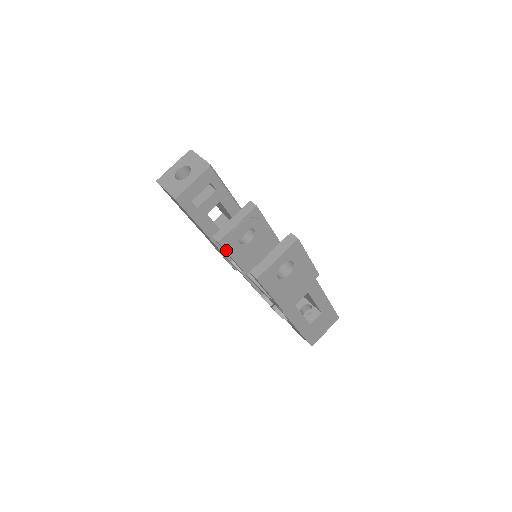
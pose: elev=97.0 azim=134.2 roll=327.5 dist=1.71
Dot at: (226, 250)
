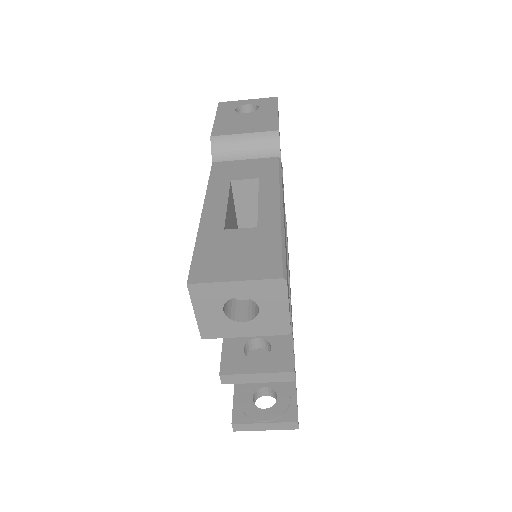
Dot at: occluded
